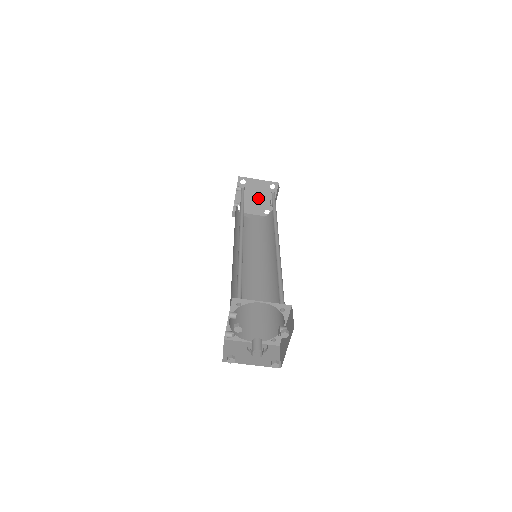
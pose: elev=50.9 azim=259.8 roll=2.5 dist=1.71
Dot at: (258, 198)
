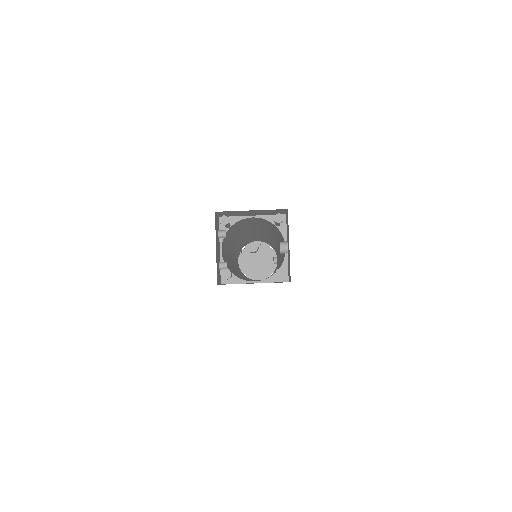
Dot at: (261, 262)
